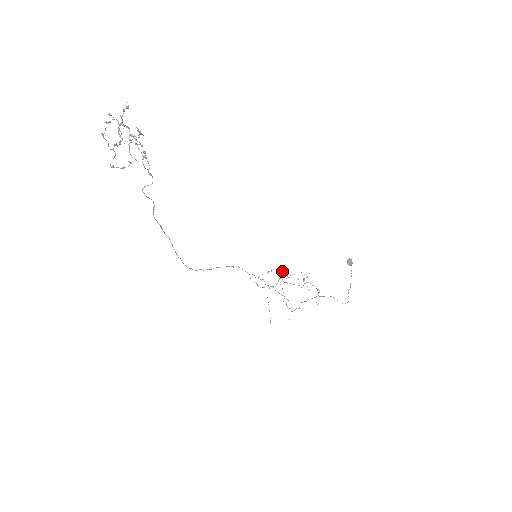
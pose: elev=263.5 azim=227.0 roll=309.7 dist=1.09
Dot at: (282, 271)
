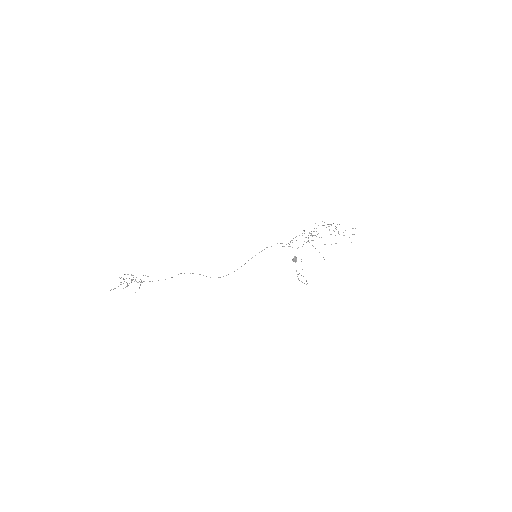
Dot at: (302, 235)
